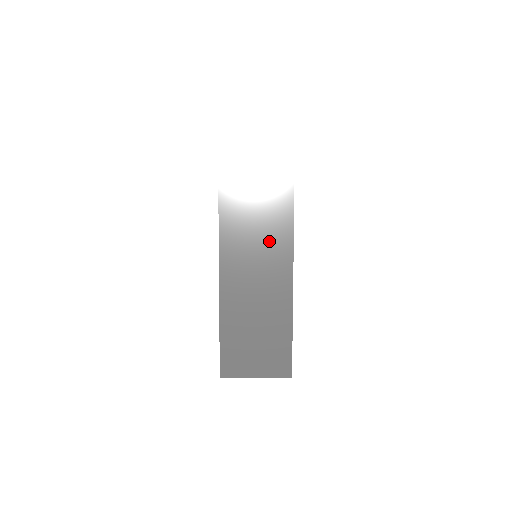
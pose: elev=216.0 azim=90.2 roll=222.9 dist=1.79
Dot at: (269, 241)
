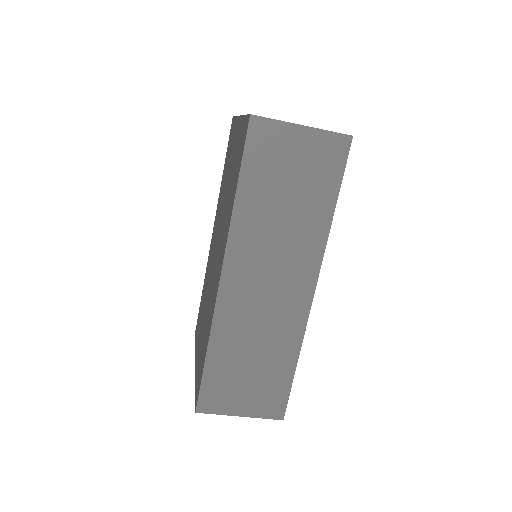
Dot at: (291, 257)
